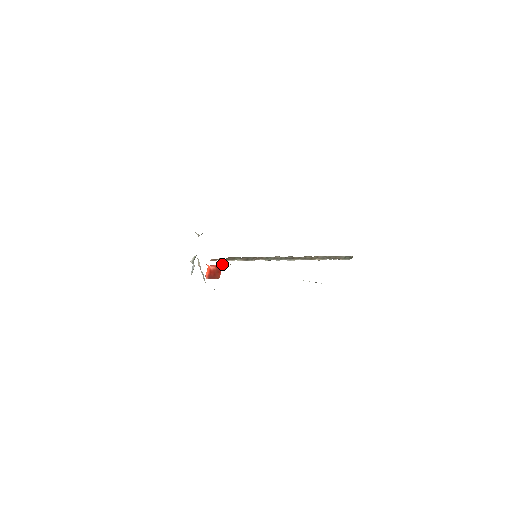
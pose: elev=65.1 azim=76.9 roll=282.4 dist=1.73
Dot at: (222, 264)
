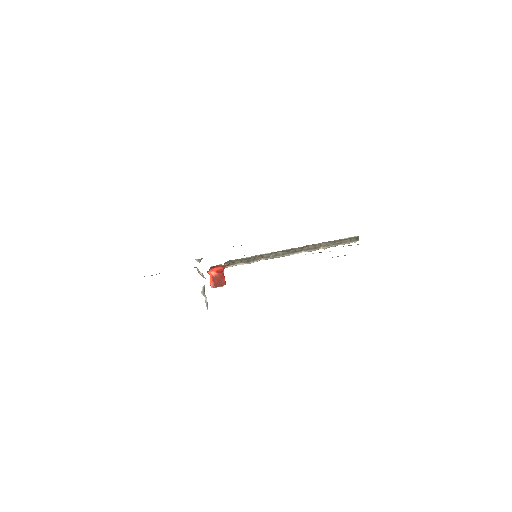
Dot at: (221, 265)
